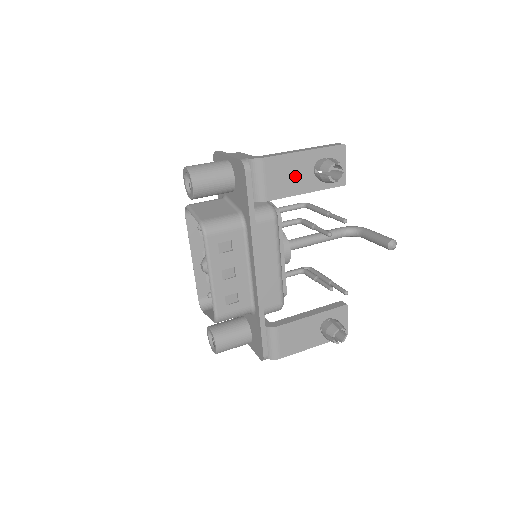
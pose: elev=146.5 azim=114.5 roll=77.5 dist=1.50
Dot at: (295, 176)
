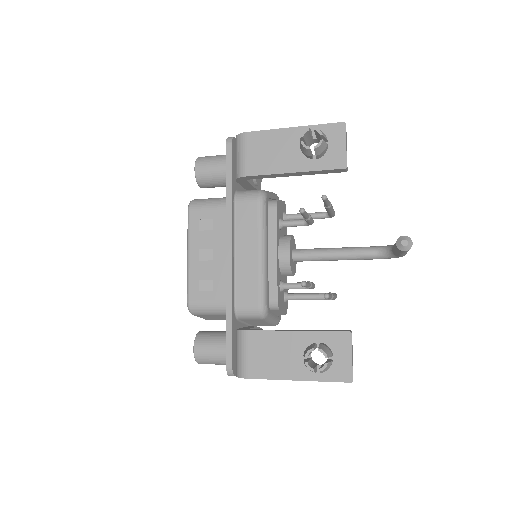
Dot at: (280, 153)
